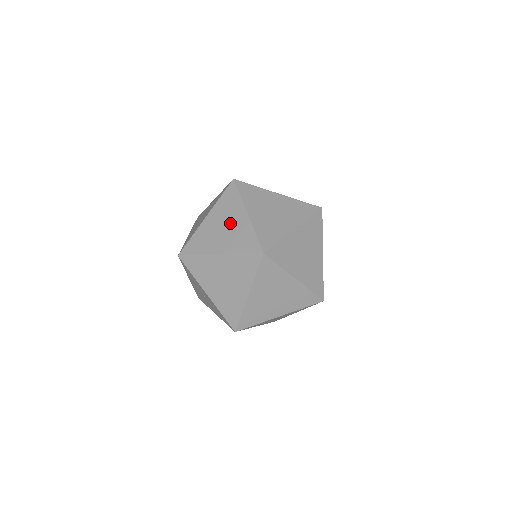
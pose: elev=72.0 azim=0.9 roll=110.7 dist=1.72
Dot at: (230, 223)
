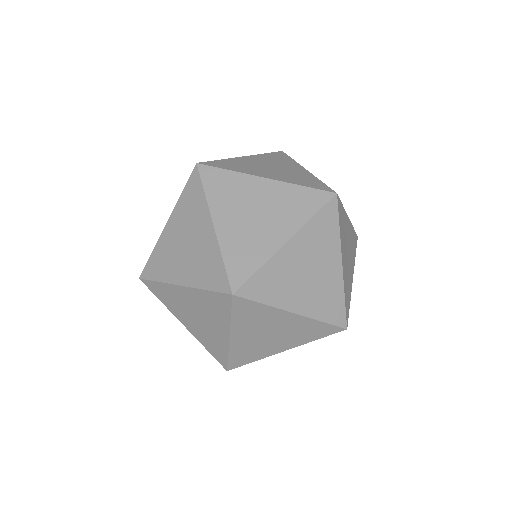
Dot at: (266, 220)
